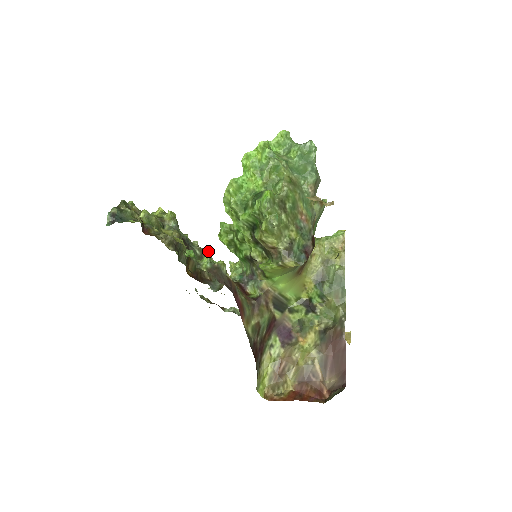
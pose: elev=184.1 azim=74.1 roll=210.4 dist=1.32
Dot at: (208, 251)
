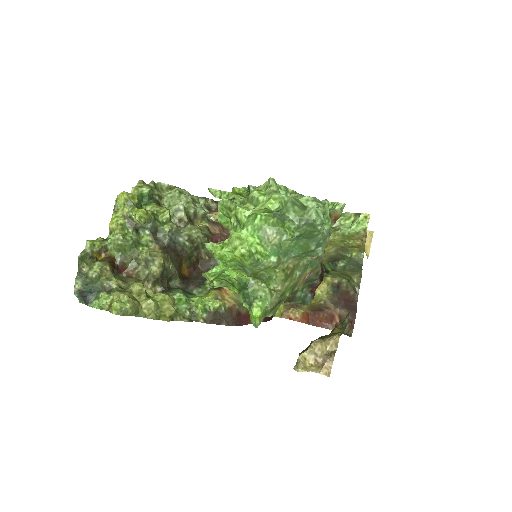
Dot at: (199, 236)
